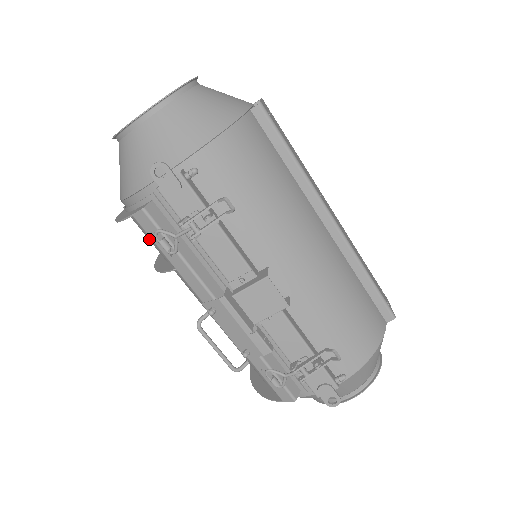
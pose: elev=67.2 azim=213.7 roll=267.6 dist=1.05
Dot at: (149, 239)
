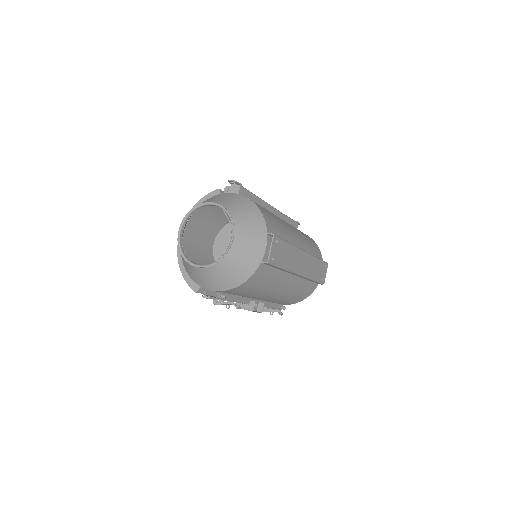
Dot at: occluded
